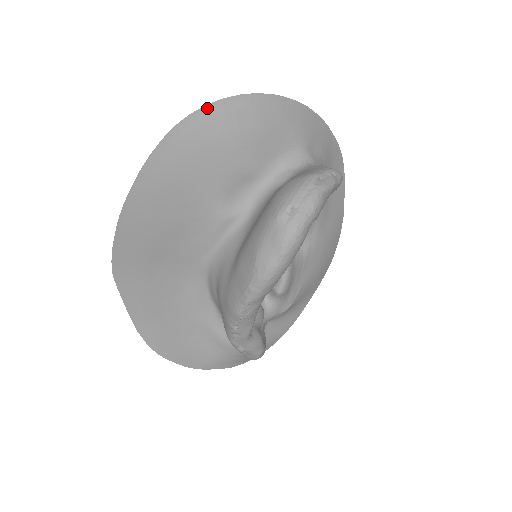
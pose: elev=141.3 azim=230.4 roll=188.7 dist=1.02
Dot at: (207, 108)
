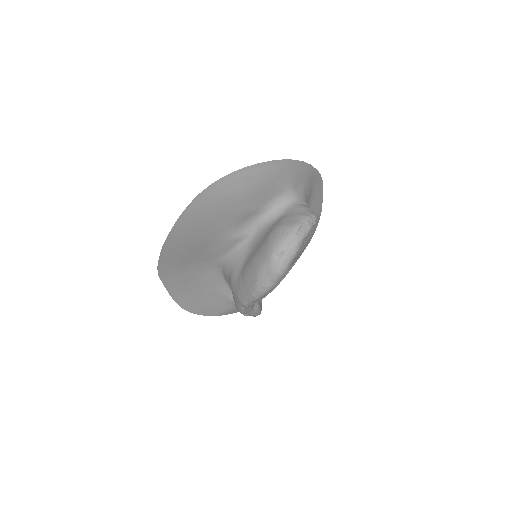
Dot at: (223, 179)
